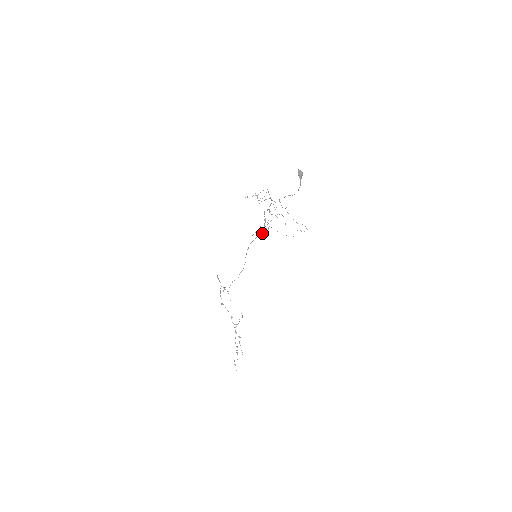
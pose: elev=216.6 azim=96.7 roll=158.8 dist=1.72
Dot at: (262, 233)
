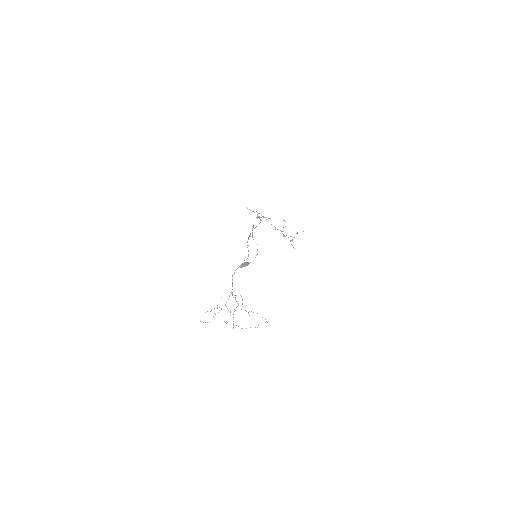
Dot at: (248, 255)
